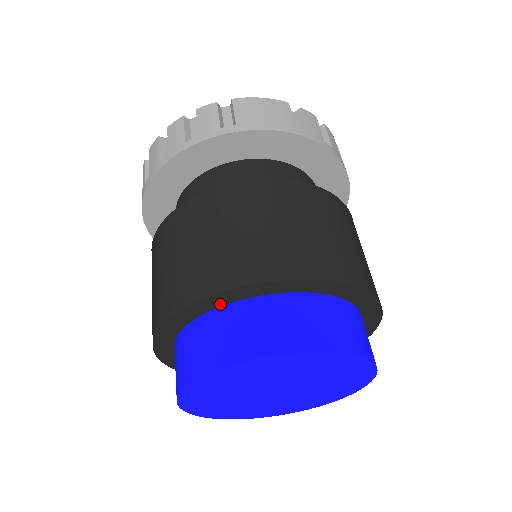
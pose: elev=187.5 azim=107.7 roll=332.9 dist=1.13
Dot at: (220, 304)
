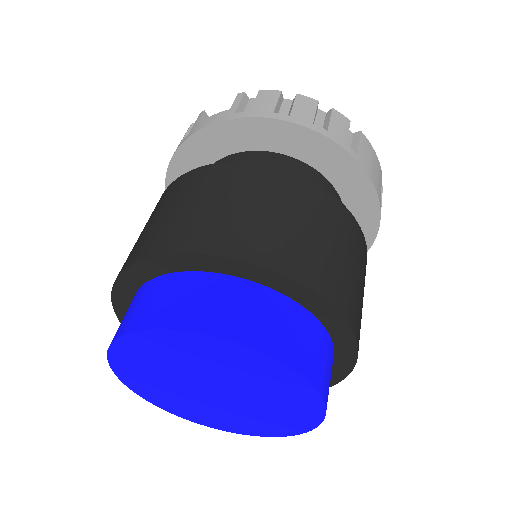
Dot at: (269, 284)
